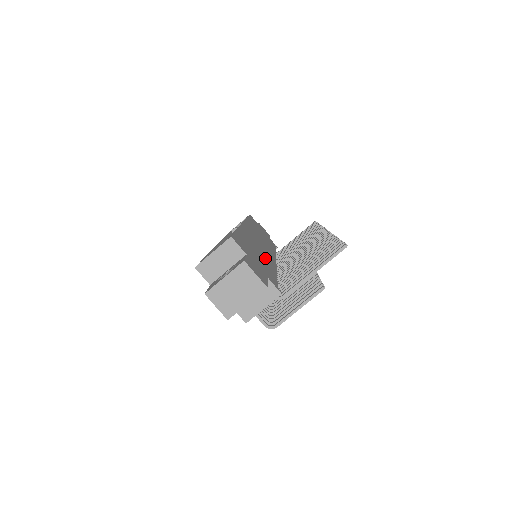
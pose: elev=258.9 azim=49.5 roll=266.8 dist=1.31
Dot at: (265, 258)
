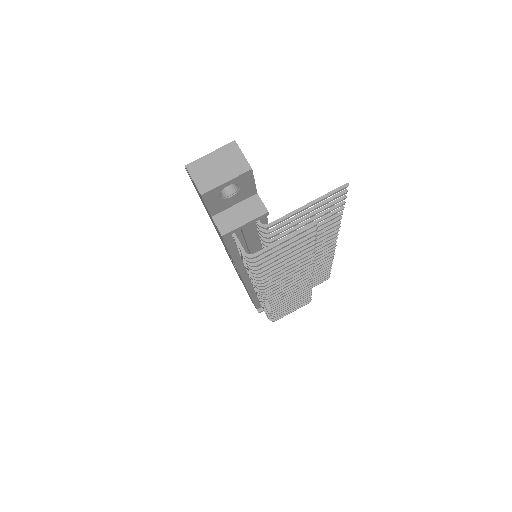
Dot at: occluded
